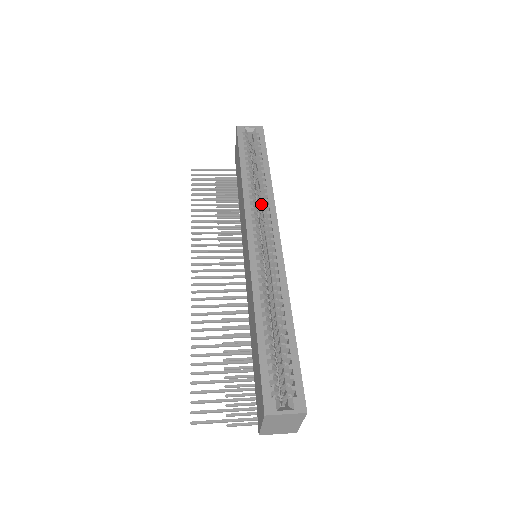
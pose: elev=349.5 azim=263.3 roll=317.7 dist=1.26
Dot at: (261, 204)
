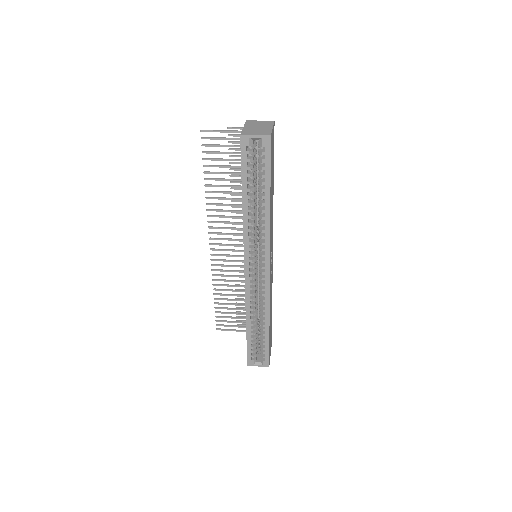
Dot at: (260, 233)
